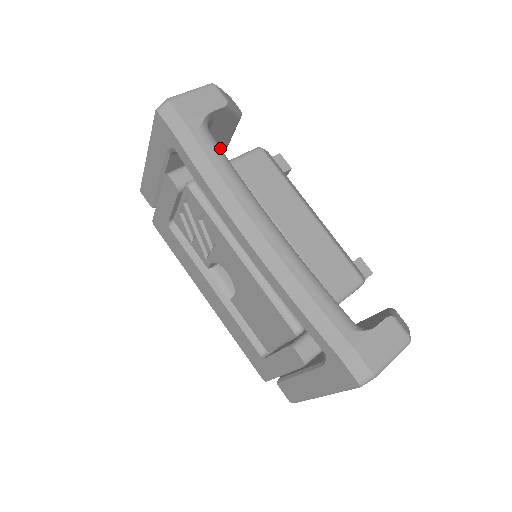
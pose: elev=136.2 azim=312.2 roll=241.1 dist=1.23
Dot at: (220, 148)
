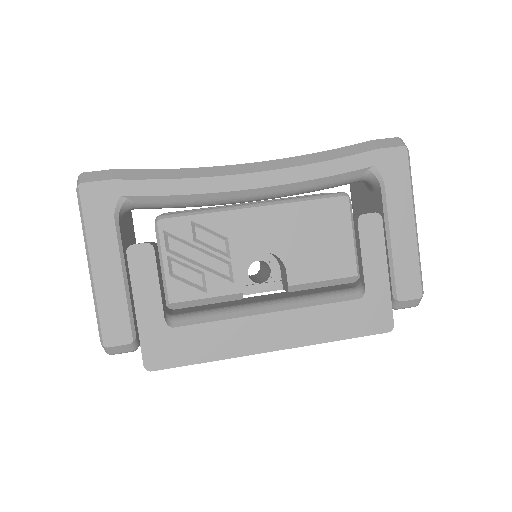
Dot at: occluded
